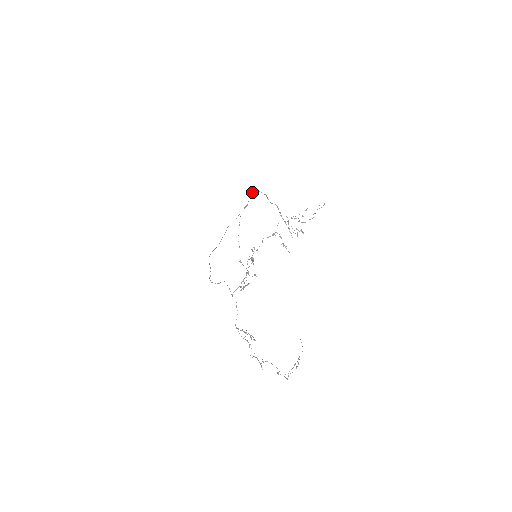
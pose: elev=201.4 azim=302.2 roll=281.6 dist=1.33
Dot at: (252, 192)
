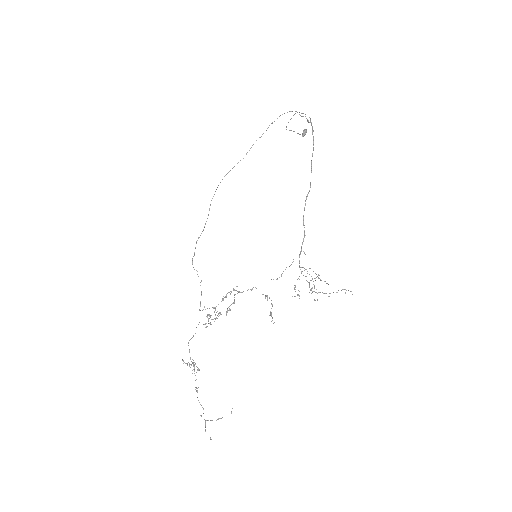
Dot at: (312, 130)
